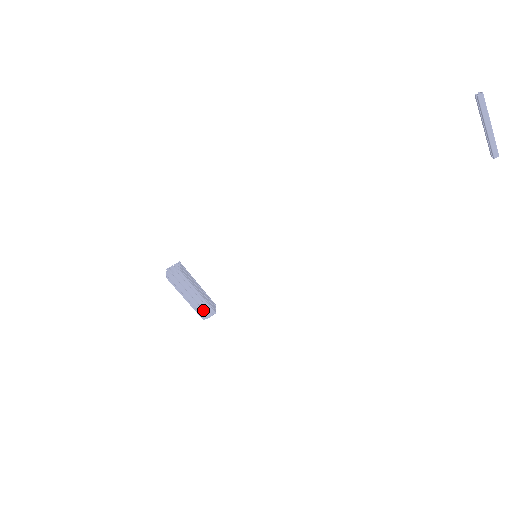
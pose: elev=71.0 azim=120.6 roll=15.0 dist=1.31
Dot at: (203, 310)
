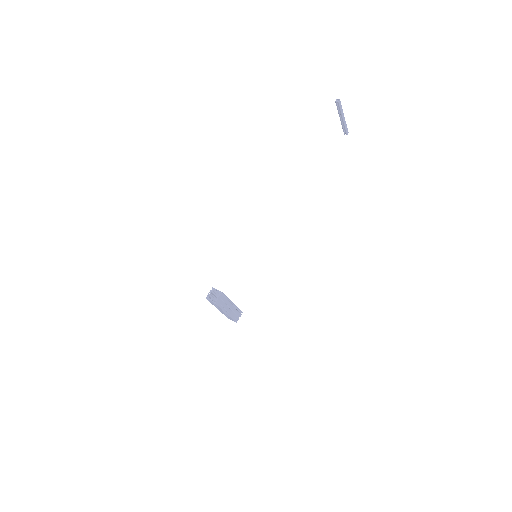
Dot at: (236, 315)
